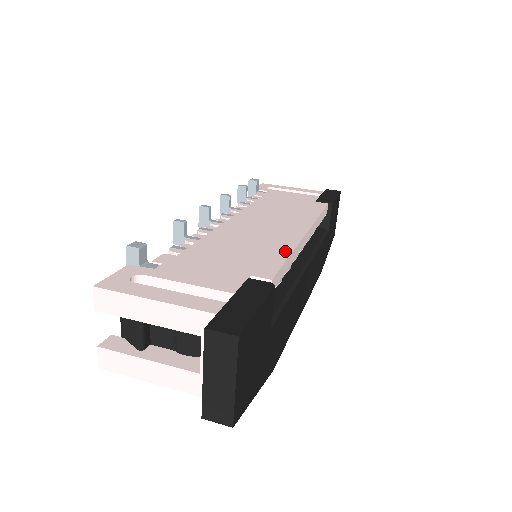
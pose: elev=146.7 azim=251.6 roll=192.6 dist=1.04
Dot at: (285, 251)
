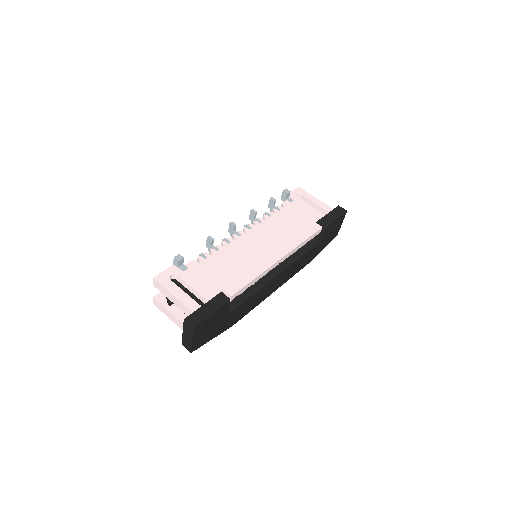
Dot at: (255, 274)
